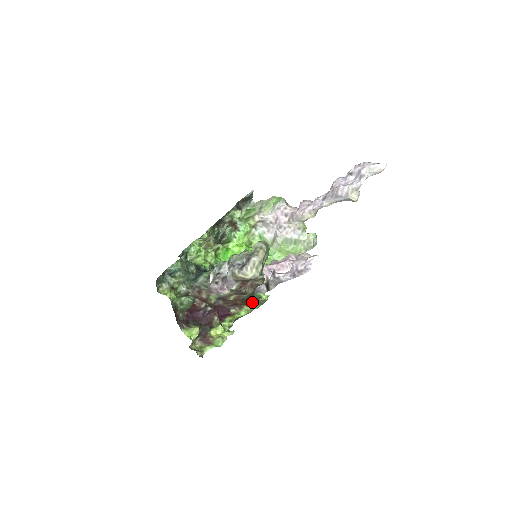
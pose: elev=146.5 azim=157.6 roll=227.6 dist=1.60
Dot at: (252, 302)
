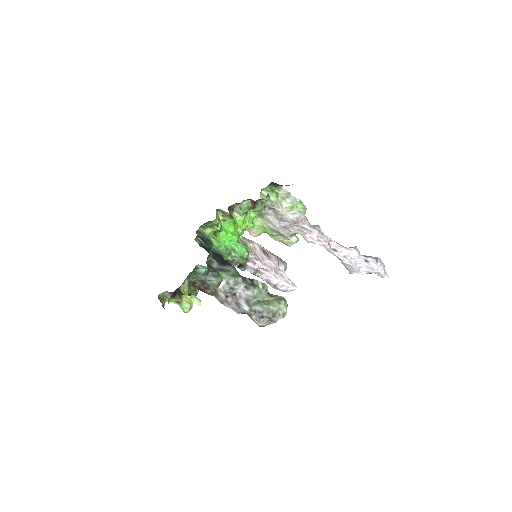
Dot at: occluded
